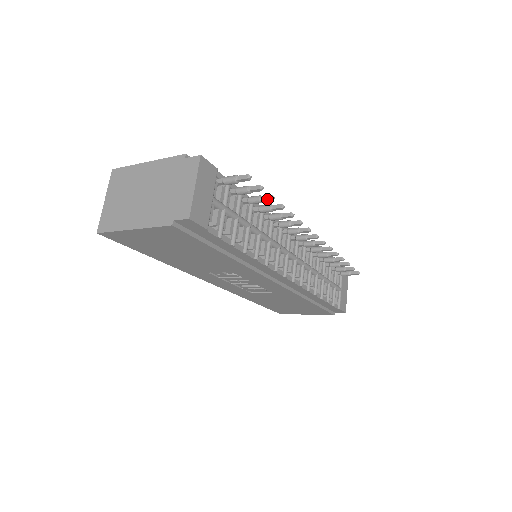
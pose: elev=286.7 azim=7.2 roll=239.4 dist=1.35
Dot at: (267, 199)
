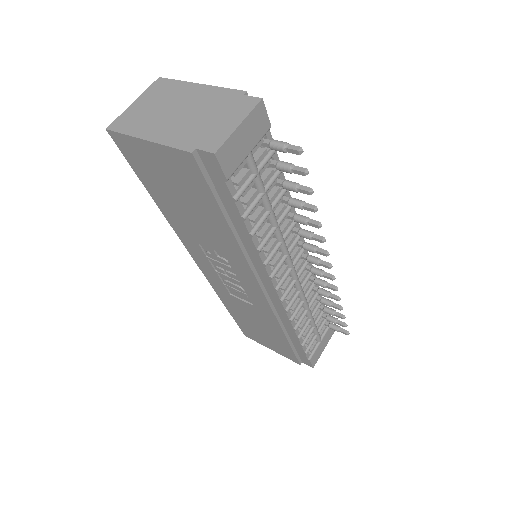
Dot at: (305, 190)
